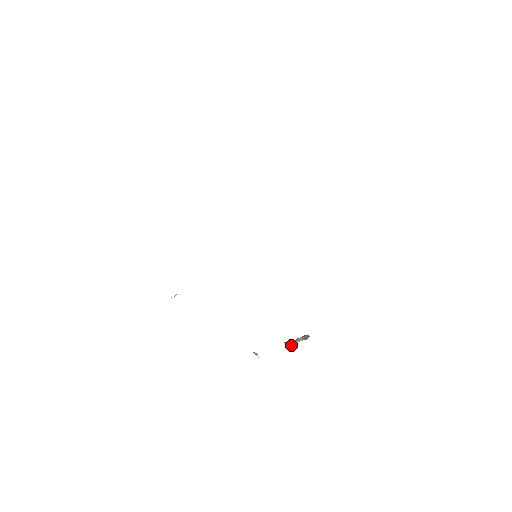
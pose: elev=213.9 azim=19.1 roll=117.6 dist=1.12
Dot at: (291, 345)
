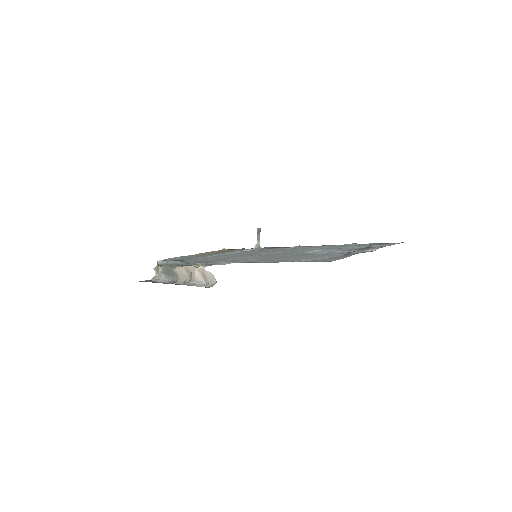
Dot at: occluded
